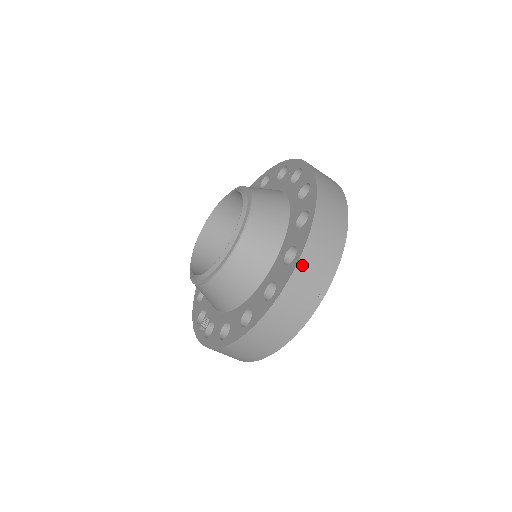
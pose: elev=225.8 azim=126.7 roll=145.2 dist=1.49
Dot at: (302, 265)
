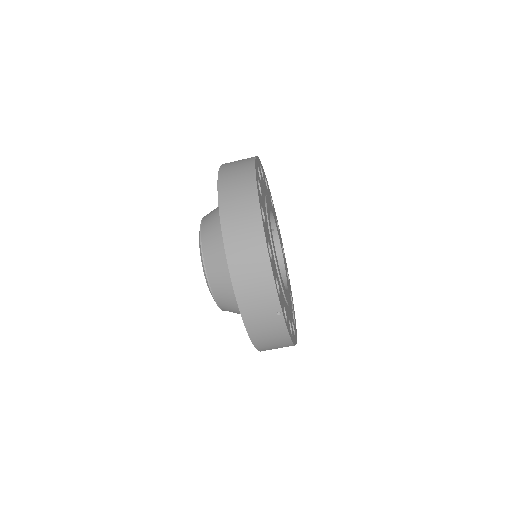
Dot at: (243, 306)
